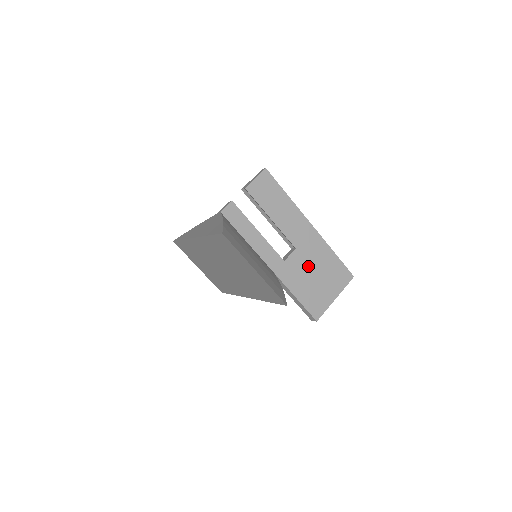
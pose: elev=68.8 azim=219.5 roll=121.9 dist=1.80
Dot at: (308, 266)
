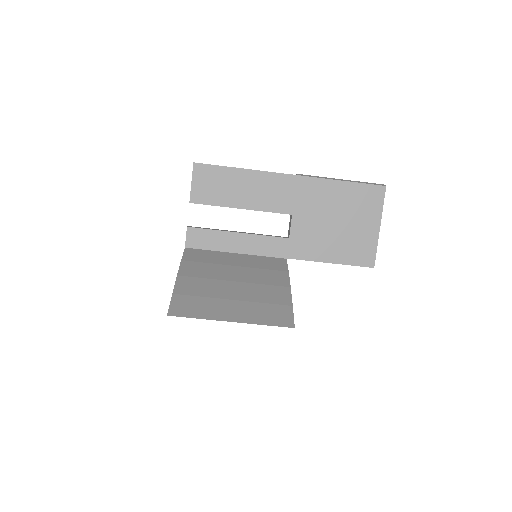
Dot at: (320, 221)
